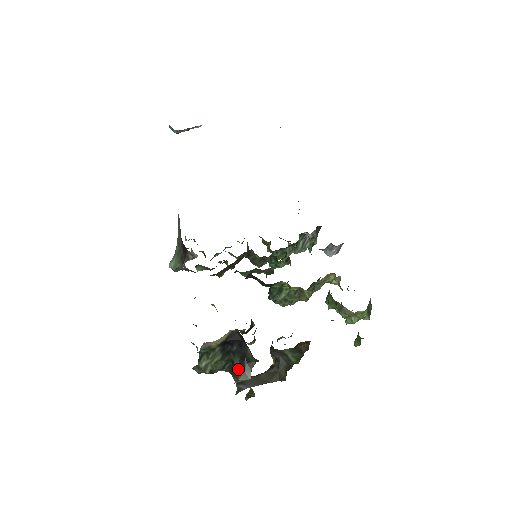
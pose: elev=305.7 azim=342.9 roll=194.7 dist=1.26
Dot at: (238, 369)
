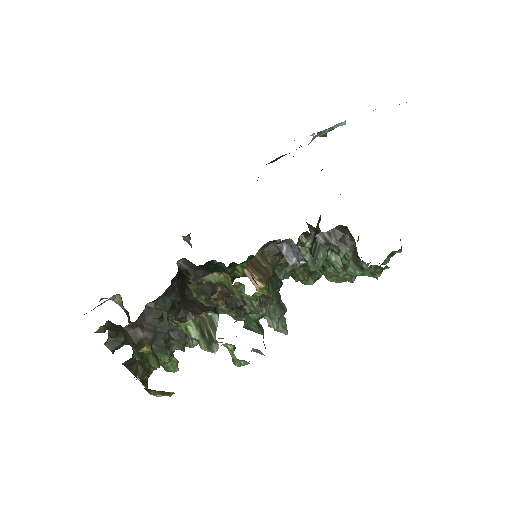
Dot at: occluded
